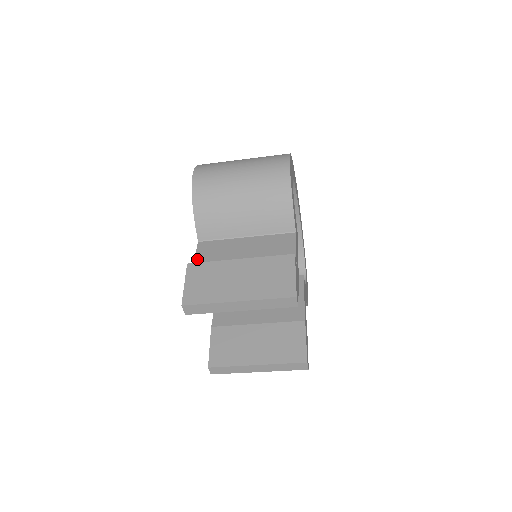
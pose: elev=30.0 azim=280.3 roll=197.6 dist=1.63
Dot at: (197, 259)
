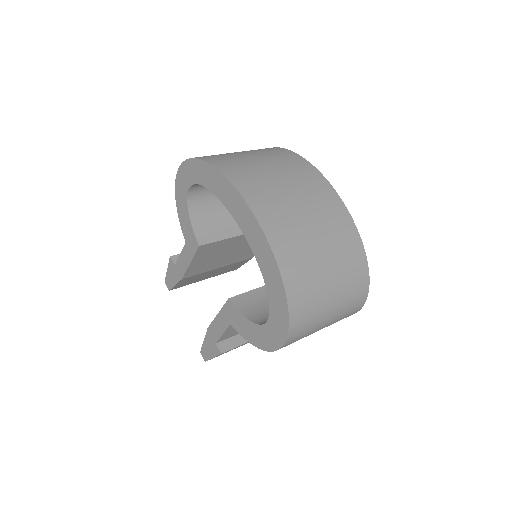
Dot at: (224, 335)
